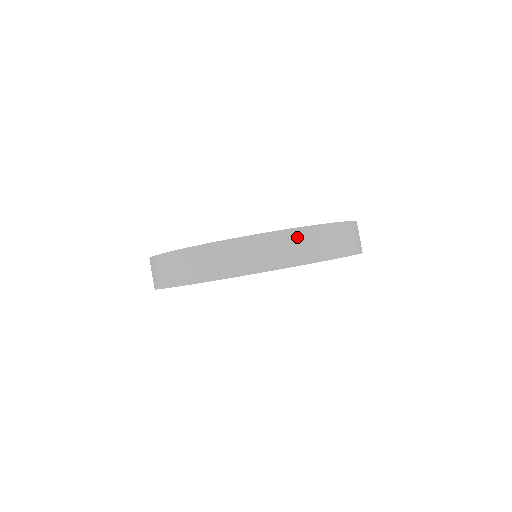
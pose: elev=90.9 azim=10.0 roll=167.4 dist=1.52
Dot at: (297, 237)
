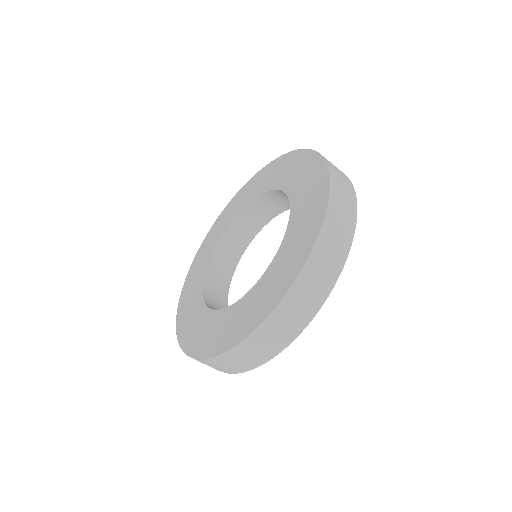
Dot at: (310, 273)
